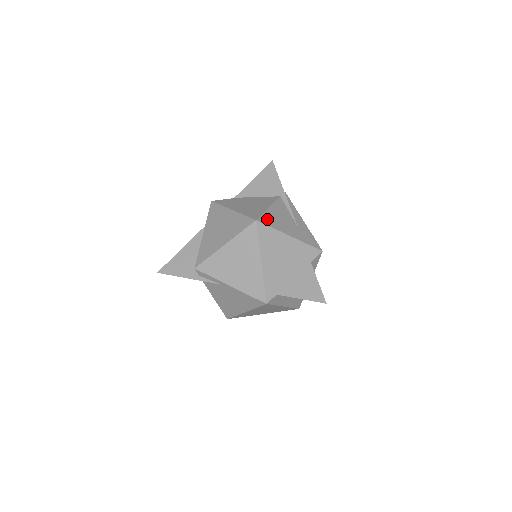
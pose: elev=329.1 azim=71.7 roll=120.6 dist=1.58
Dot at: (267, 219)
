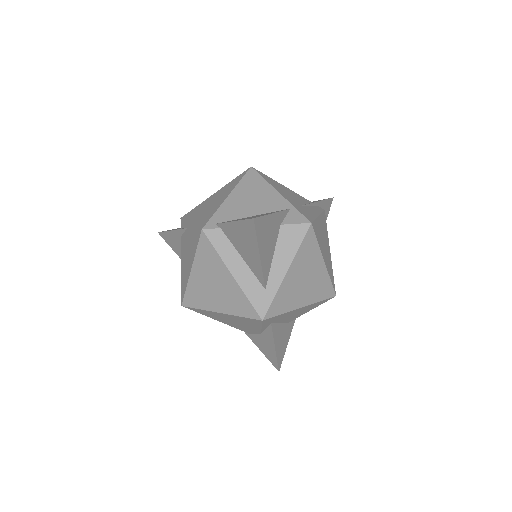
Dot at: (267, 177)
